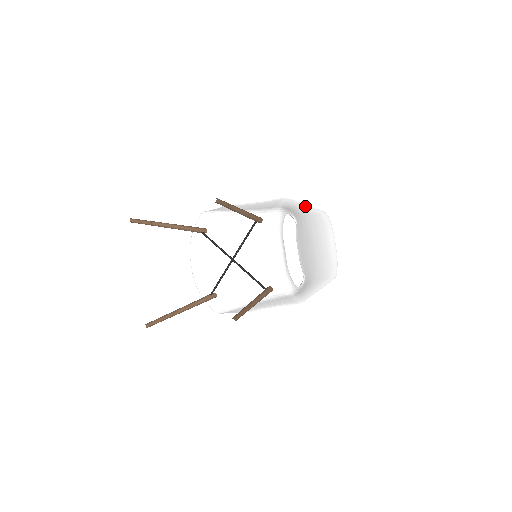
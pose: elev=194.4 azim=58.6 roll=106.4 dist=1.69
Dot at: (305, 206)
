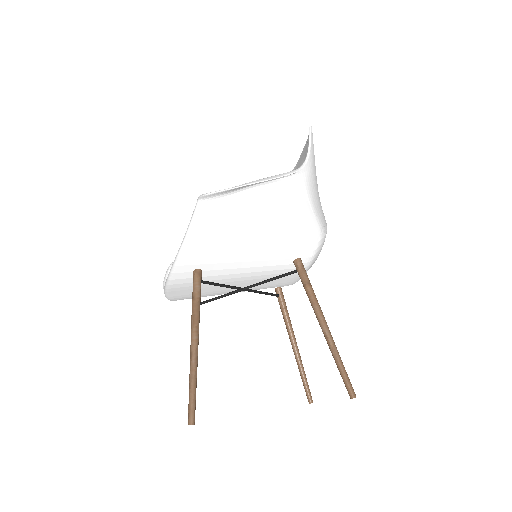
Dot at: (311, 161)
